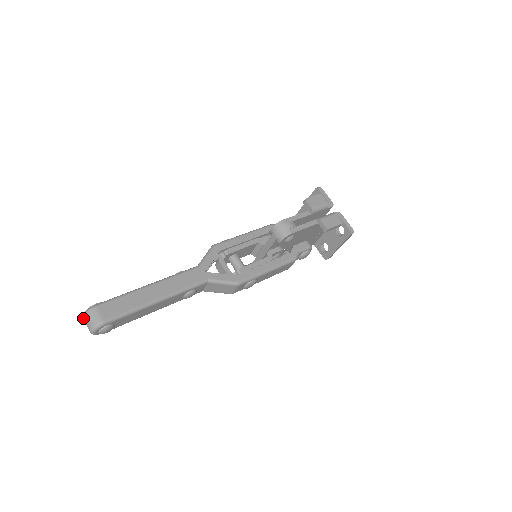
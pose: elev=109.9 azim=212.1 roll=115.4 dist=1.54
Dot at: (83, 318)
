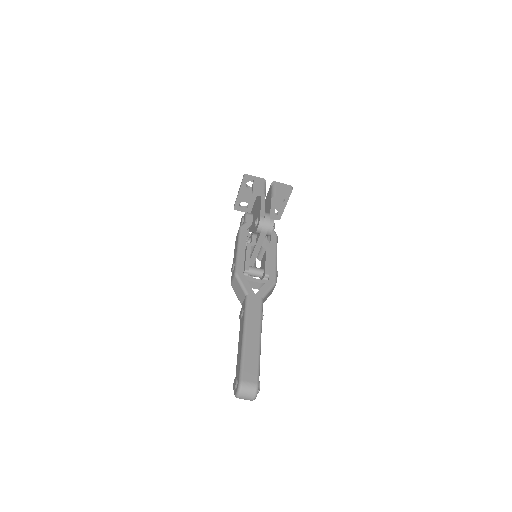
Dot at: (239, 397)
